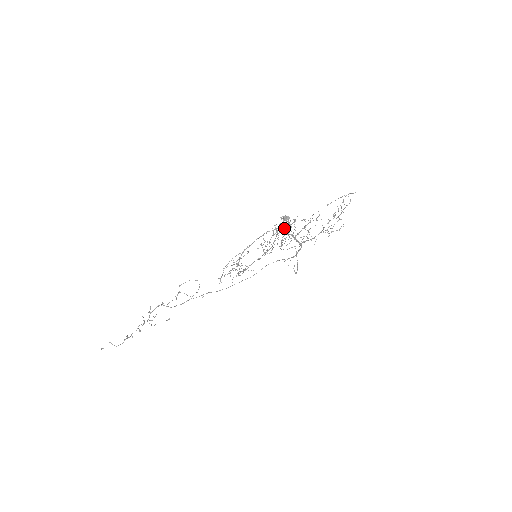
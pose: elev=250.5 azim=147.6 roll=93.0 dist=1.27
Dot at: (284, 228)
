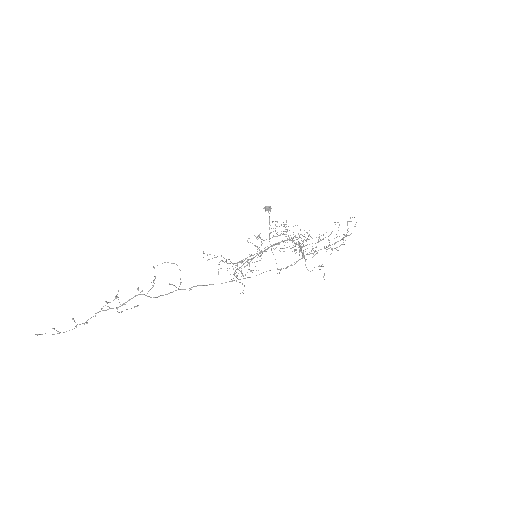
Dot at: occluded
